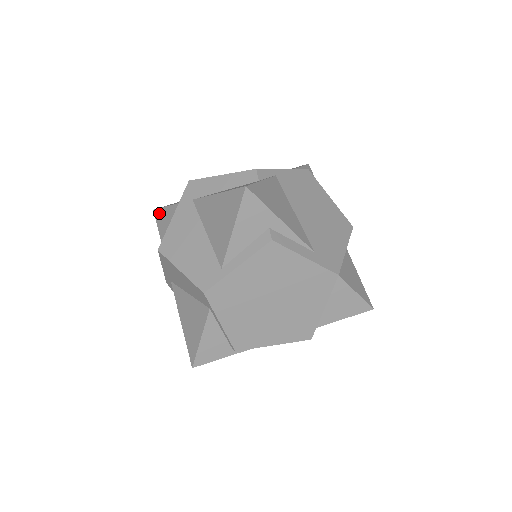
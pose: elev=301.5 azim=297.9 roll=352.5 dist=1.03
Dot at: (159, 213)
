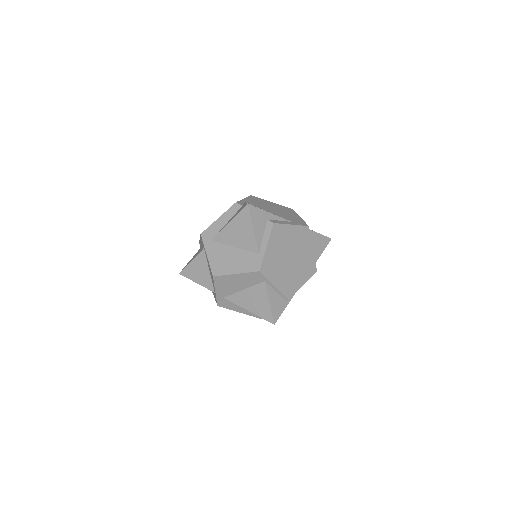
Dot at: (186, 271)
